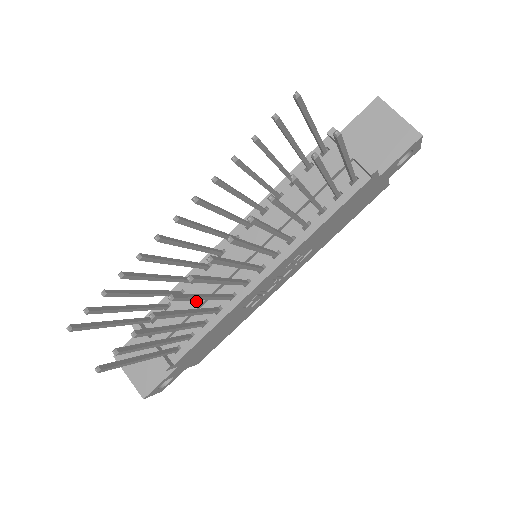
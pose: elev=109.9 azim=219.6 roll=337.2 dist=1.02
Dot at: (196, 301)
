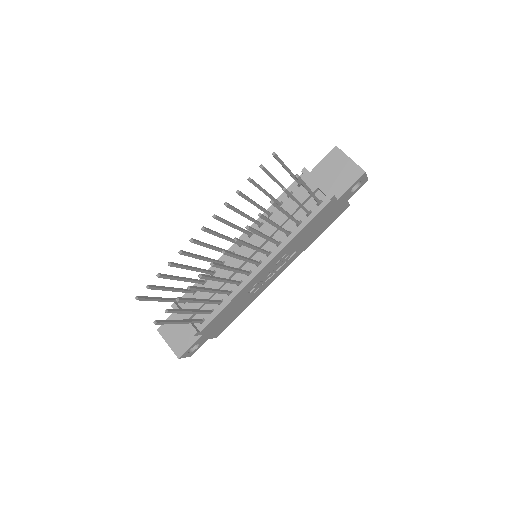
Dot at: (215, 287)
